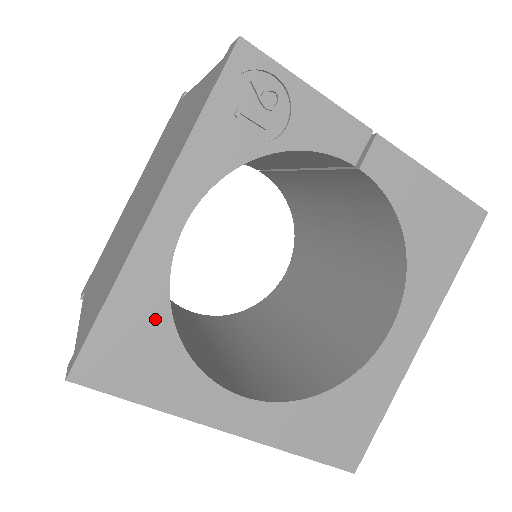
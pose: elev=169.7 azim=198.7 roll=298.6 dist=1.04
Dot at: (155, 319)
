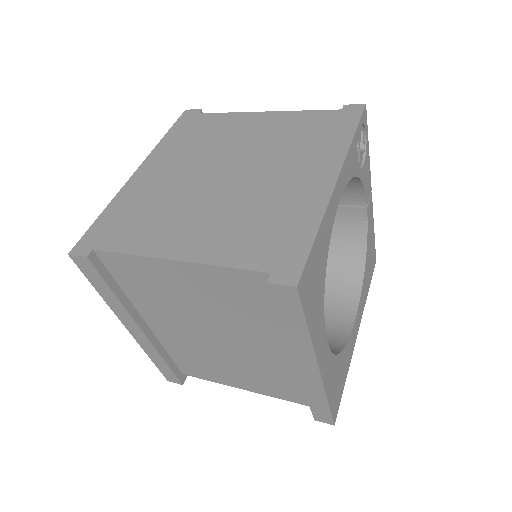
Dot at: (324, 259)
